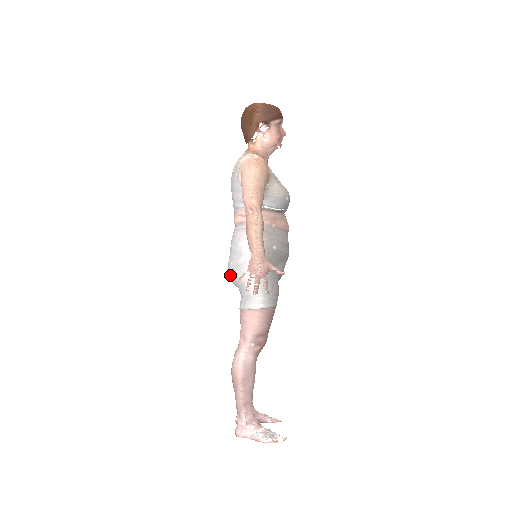
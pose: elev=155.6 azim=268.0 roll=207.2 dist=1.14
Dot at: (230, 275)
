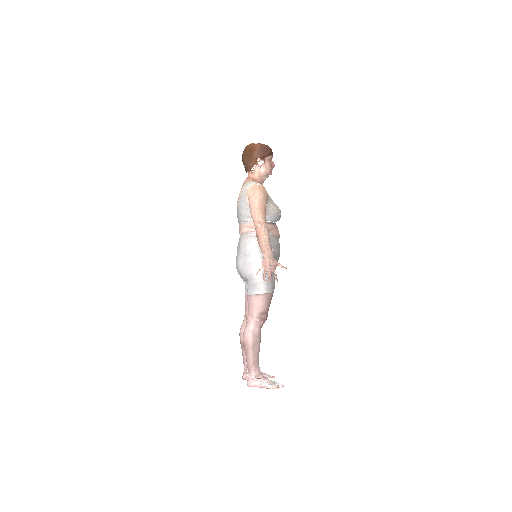
Dot at: (240, 270)
